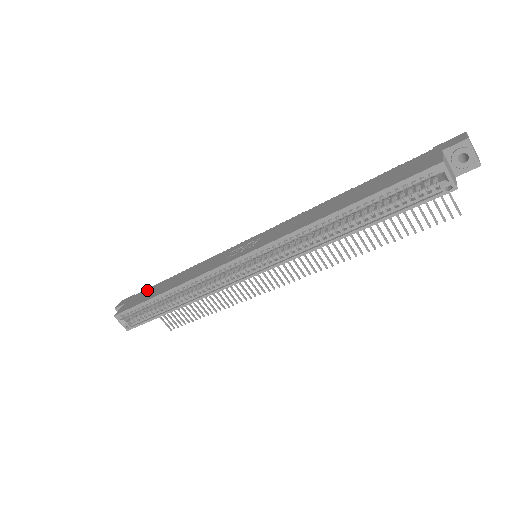
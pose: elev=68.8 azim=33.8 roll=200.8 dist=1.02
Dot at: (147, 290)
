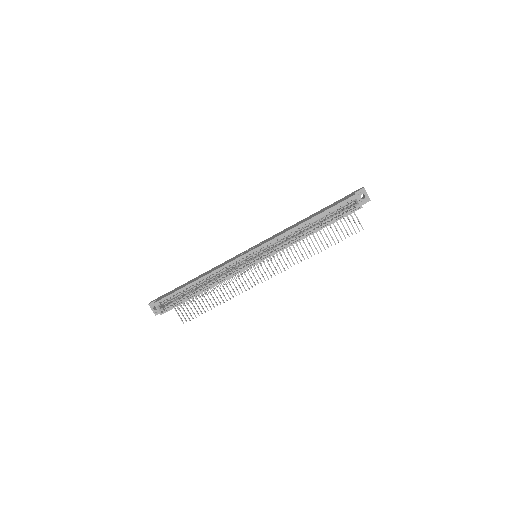
Dot at: (176, 288)
